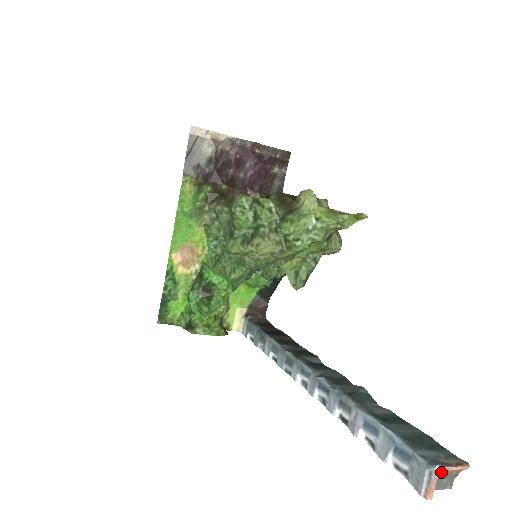
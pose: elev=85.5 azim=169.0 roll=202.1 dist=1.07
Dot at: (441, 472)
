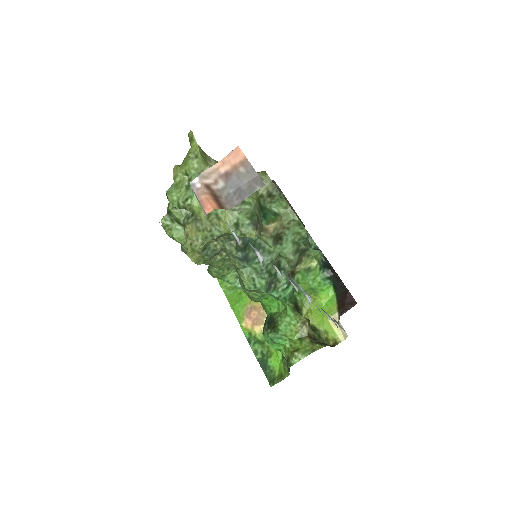
Dot at: (201, 179)
